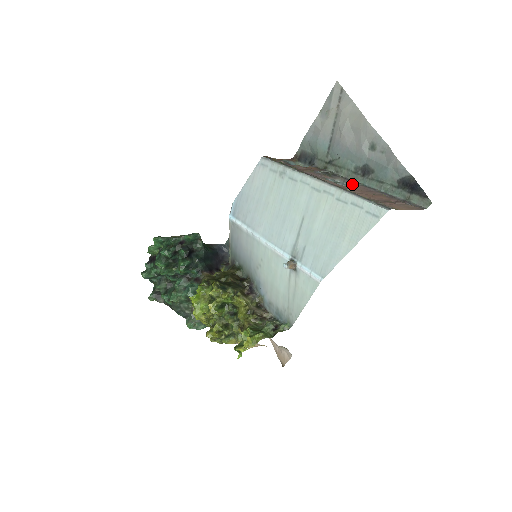
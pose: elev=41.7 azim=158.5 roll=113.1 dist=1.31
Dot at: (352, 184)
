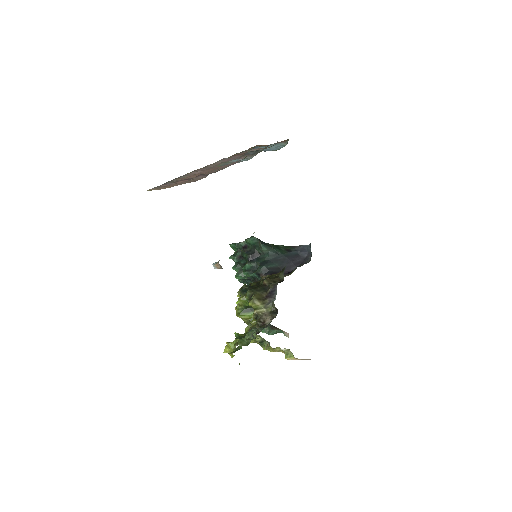
Dot at: occluded
